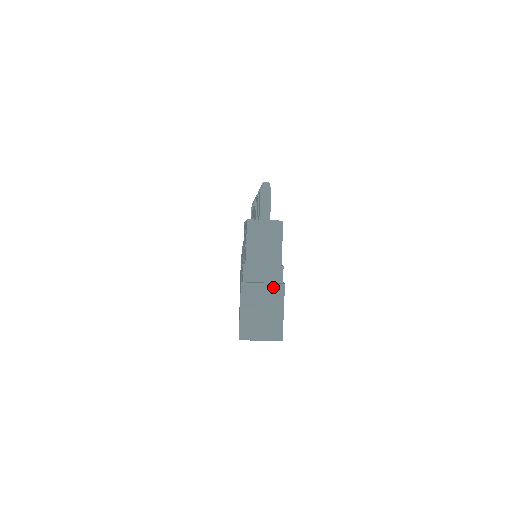
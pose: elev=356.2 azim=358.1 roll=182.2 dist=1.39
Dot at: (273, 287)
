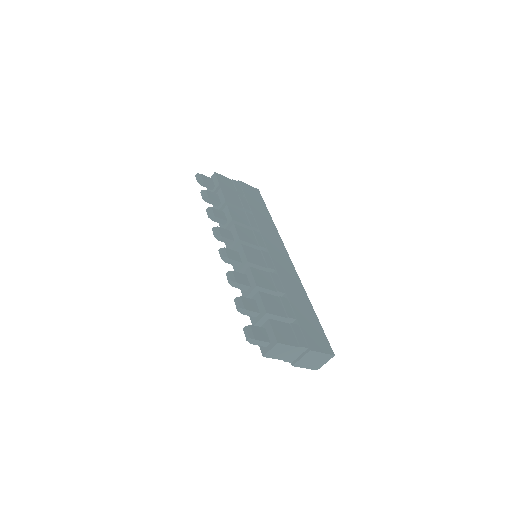
Dot at: (307, 355)
